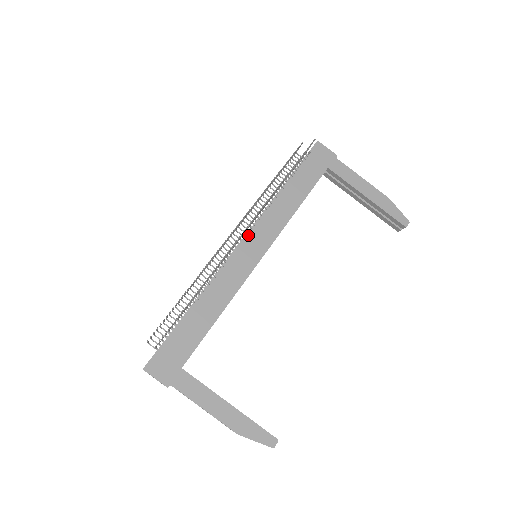
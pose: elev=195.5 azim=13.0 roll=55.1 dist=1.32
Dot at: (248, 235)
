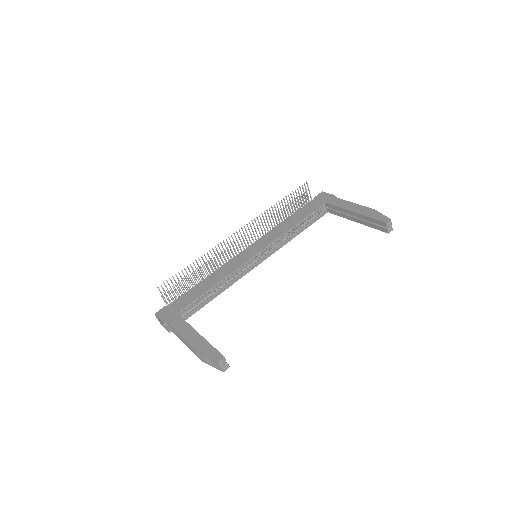
Dot at: (252, 244)
